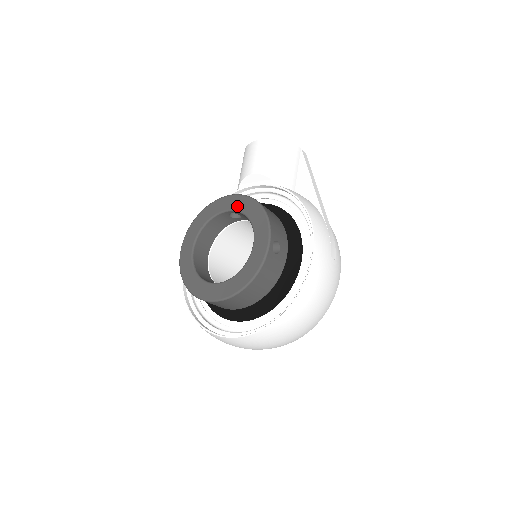
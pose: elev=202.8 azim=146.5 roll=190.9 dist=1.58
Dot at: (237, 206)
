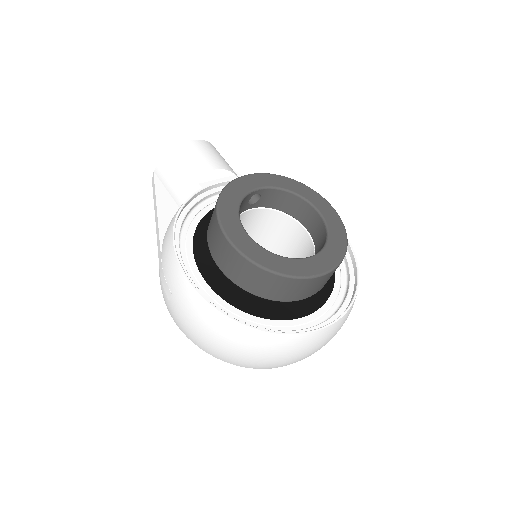
Dot at: (266, 183)
